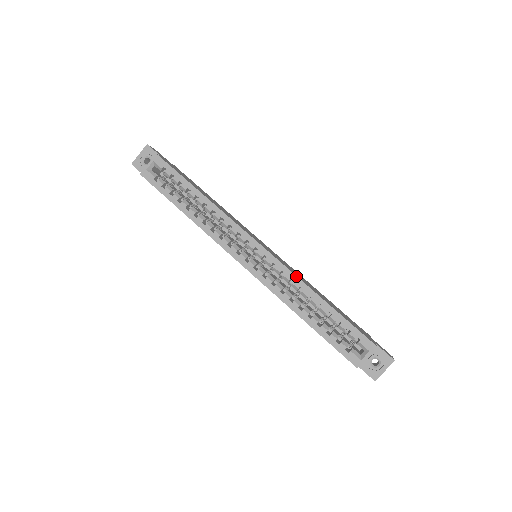
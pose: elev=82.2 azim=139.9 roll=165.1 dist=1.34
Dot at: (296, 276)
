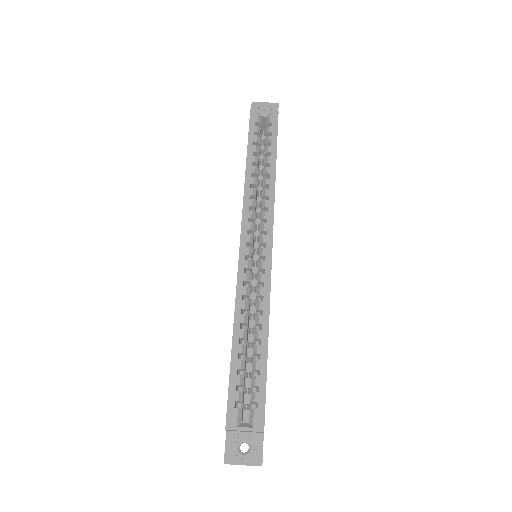
Dot at: occluded
